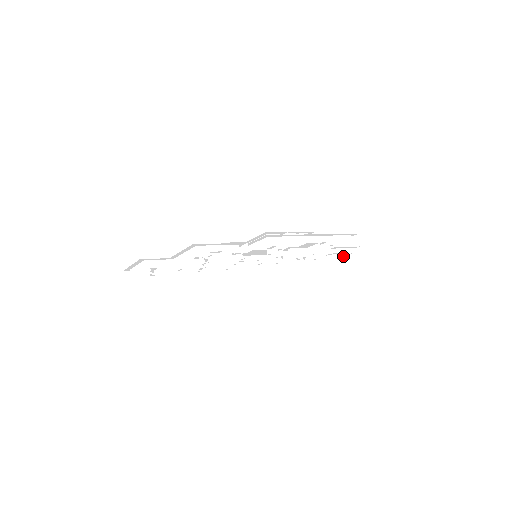
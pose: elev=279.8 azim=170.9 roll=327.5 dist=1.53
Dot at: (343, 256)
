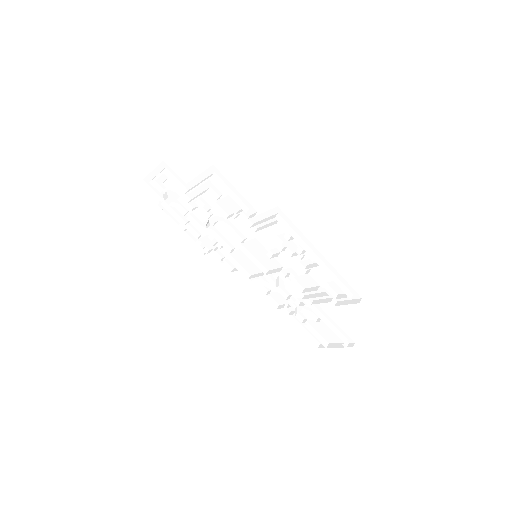
Dot at: (333, 346)
